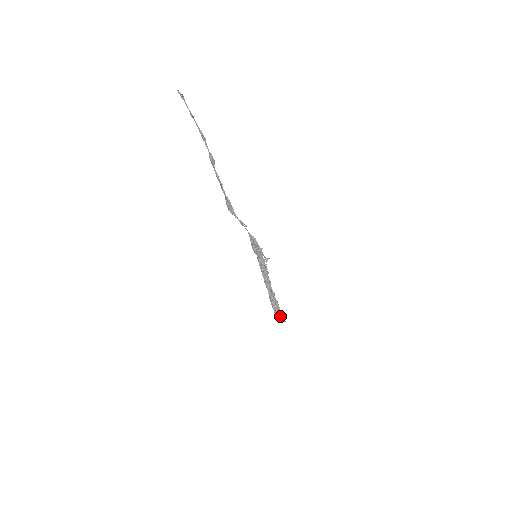
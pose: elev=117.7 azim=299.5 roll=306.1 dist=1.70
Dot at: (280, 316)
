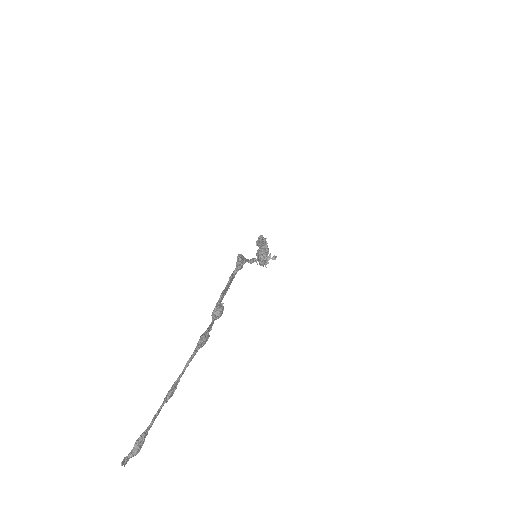
Dot at: occluded
